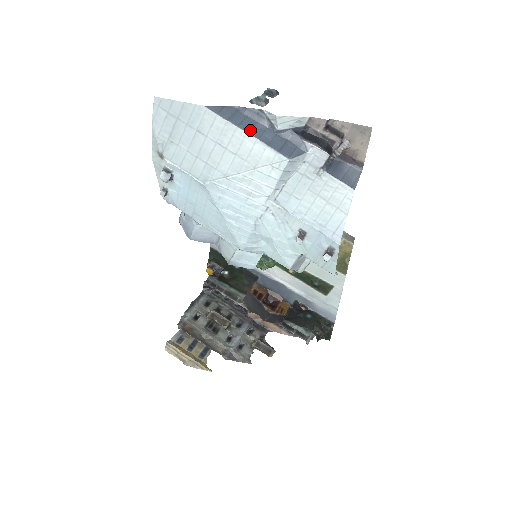
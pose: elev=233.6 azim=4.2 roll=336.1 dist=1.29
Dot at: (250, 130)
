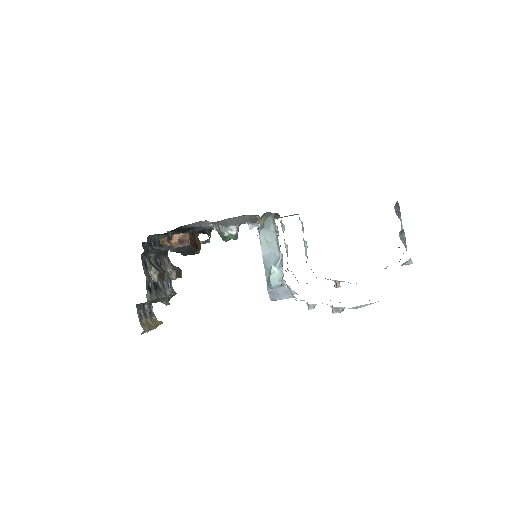
Dot at: occluded
